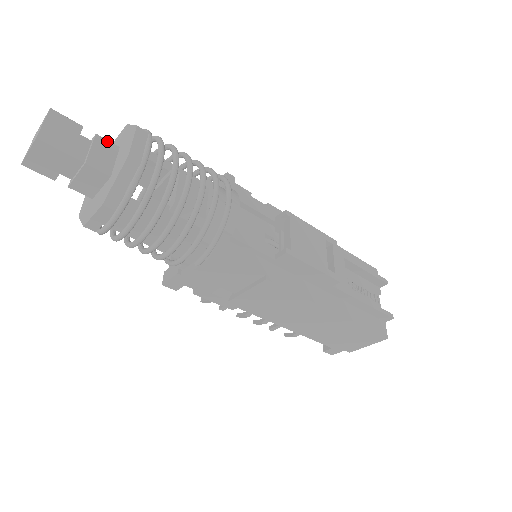
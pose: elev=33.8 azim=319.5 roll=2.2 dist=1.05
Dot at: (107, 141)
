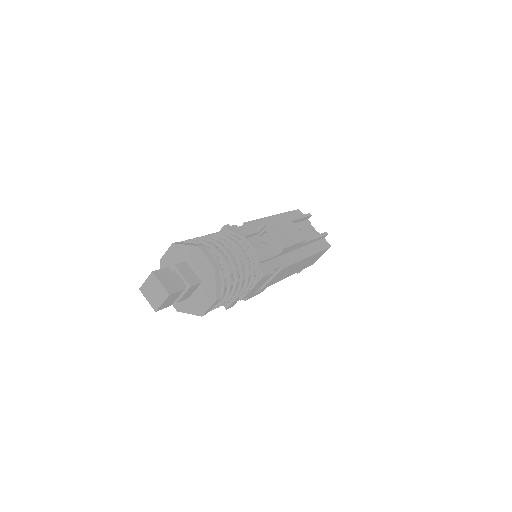
Dot at: (180, 264)
